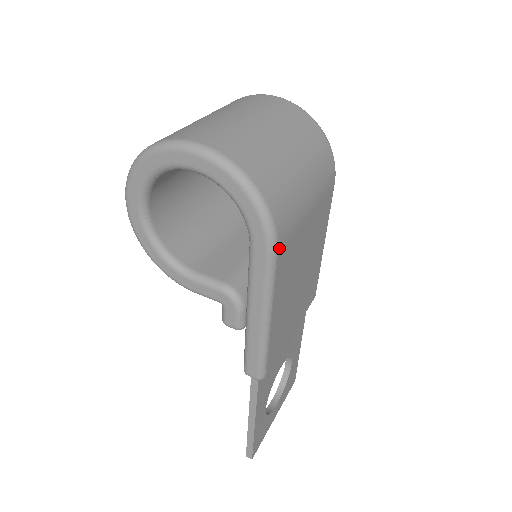
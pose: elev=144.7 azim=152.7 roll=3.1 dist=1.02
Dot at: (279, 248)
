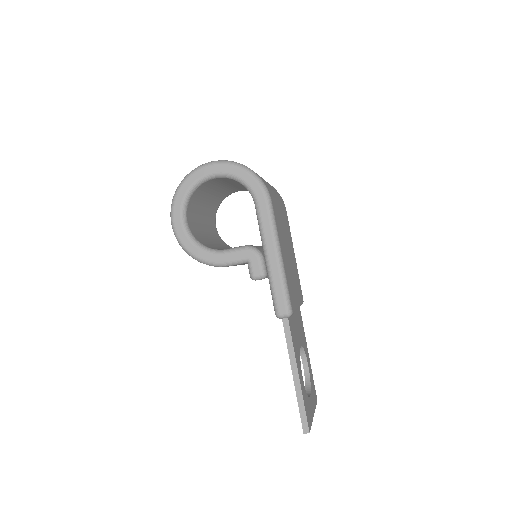
Dot at: (272, 201)
